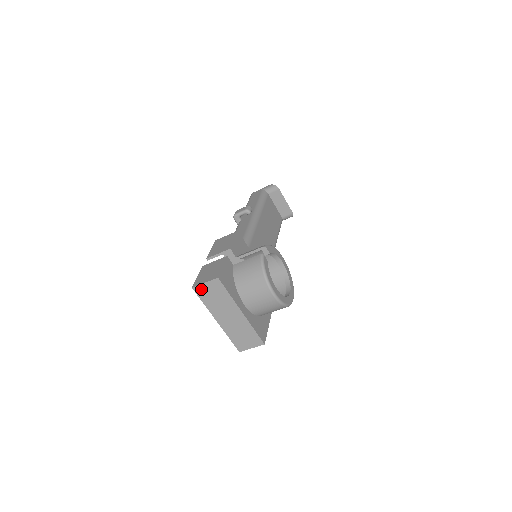
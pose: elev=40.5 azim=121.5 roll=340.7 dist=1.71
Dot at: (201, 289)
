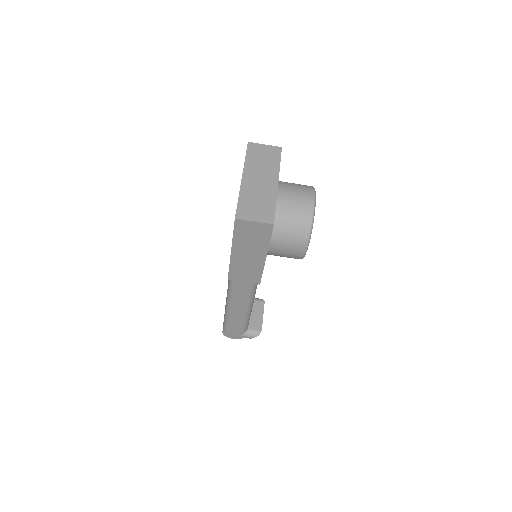
Dot at: (256, 147)
